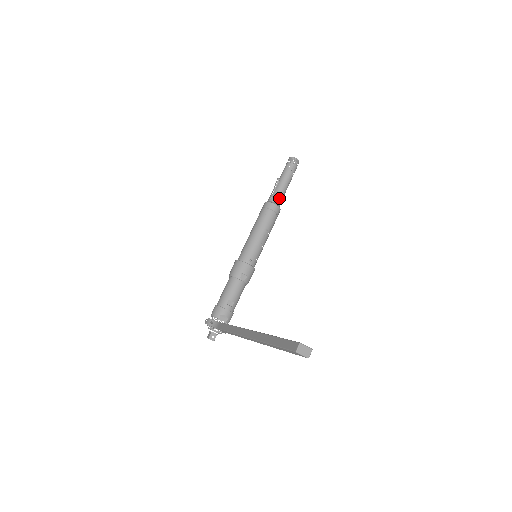
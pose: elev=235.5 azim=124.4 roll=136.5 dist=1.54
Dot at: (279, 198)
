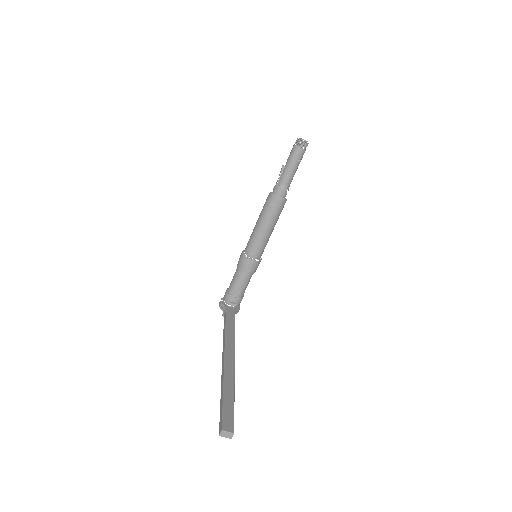
Dot at: (283, 190)
